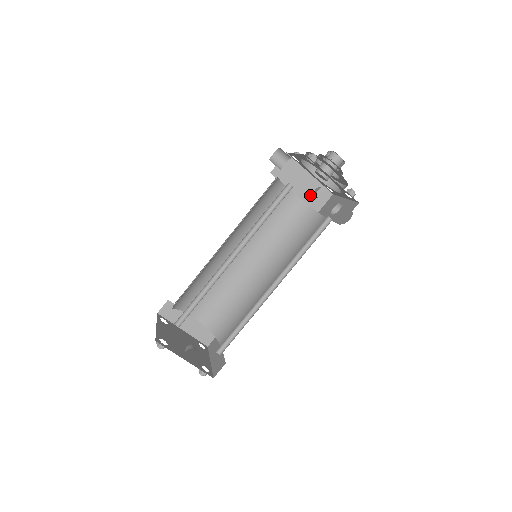
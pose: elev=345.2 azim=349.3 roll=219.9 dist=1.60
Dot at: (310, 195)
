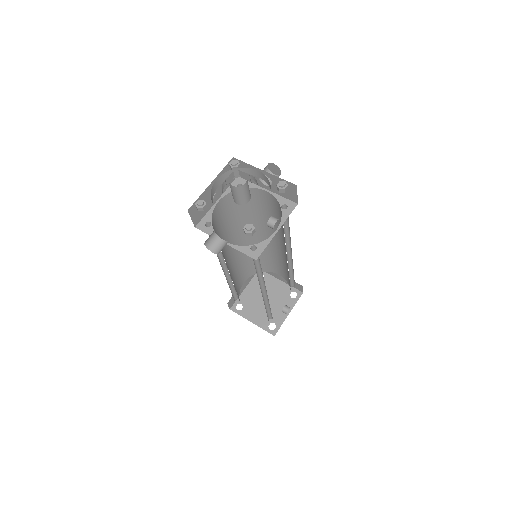
Dot at: occluded
